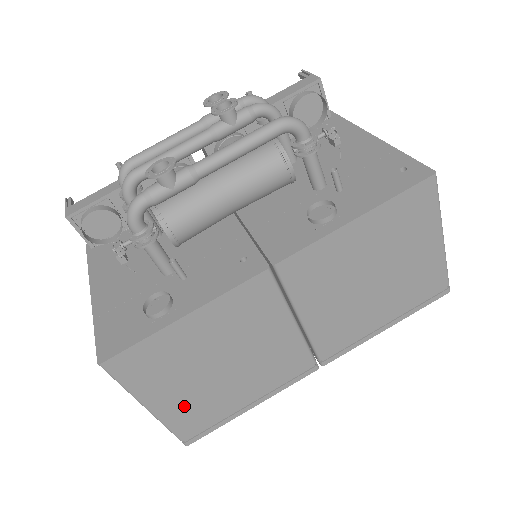
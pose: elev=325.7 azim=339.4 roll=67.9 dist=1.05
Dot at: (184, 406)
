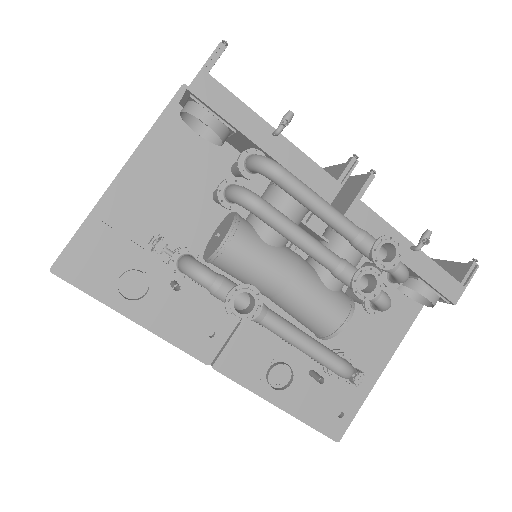
Dot at: occluded
